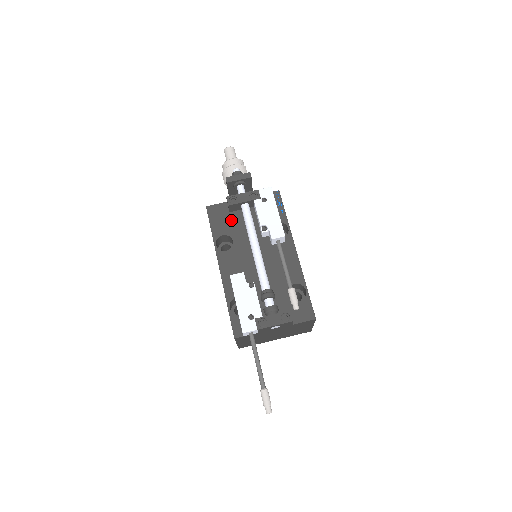
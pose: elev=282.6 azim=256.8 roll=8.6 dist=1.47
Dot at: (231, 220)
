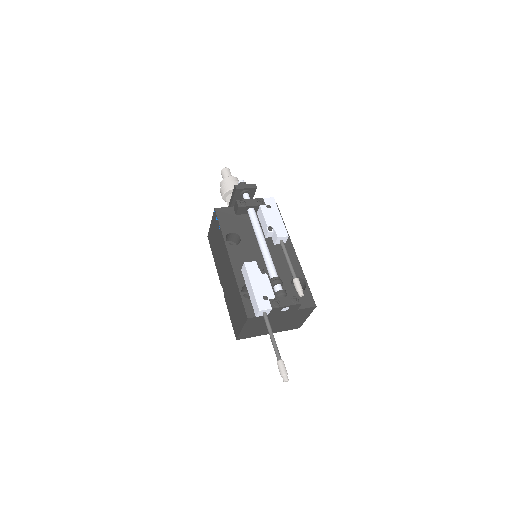
Dot at: (238, 221)
